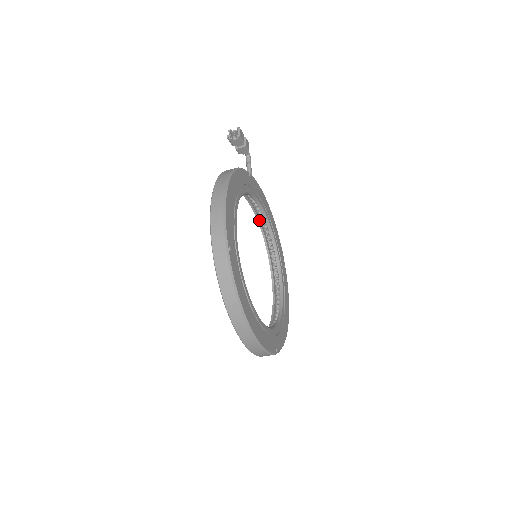
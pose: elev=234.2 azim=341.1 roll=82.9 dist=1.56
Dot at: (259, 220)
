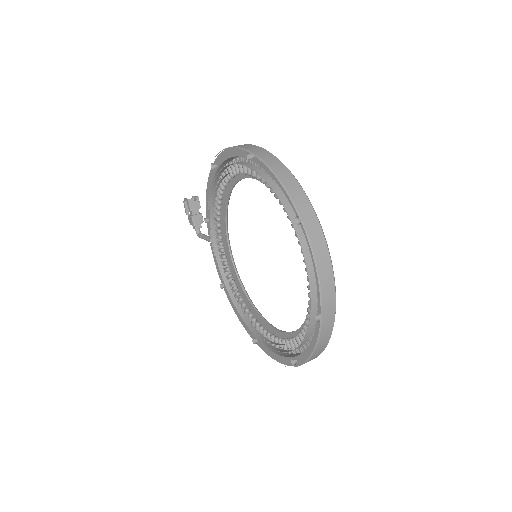
Dot at: (227, 281)
